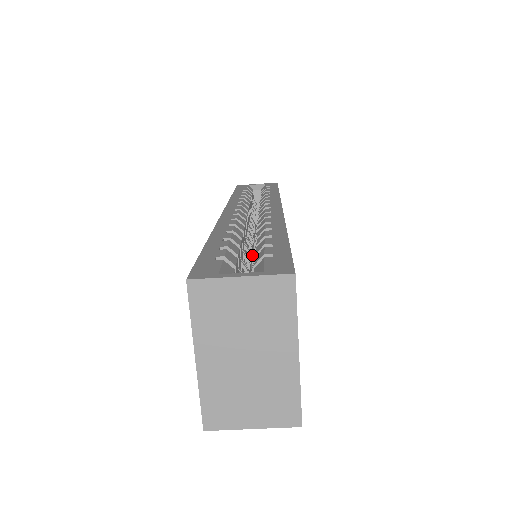
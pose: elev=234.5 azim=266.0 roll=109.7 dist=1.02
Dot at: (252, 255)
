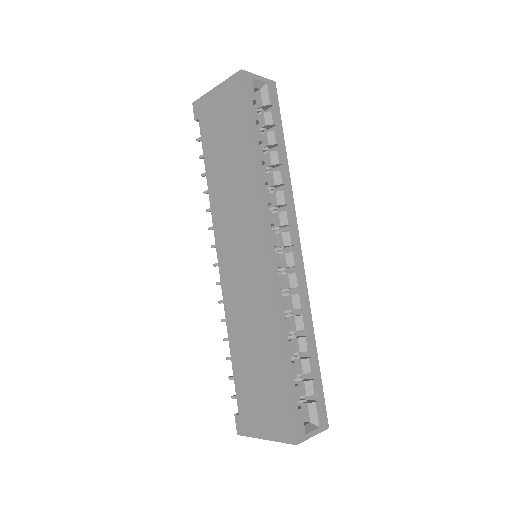
Dot at: occluded
